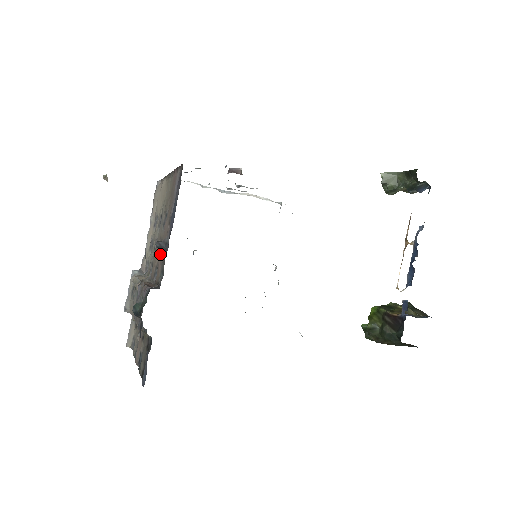
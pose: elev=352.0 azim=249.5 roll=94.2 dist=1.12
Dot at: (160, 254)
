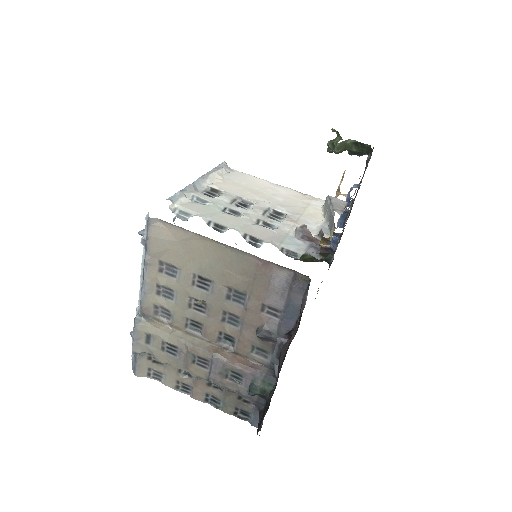
Dot at: (243, 331)
